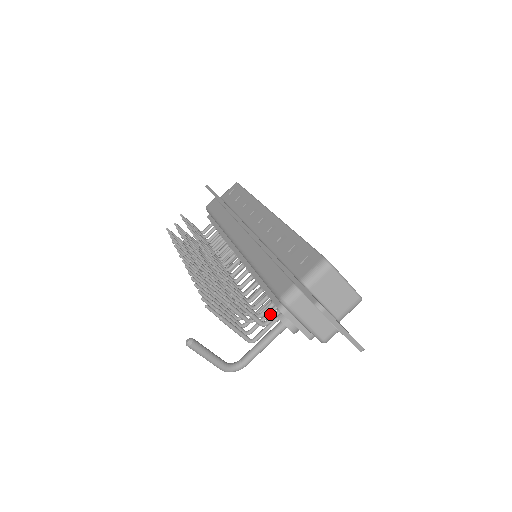
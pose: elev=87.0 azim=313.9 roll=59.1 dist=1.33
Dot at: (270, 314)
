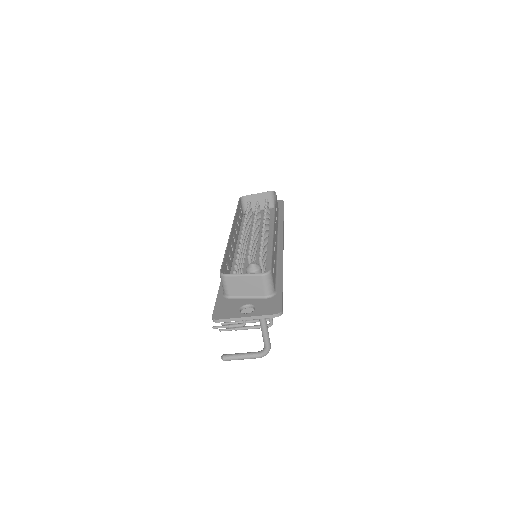
Dot at: occluded
